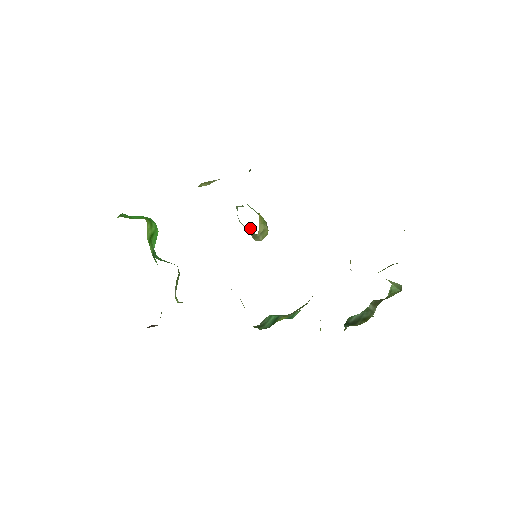
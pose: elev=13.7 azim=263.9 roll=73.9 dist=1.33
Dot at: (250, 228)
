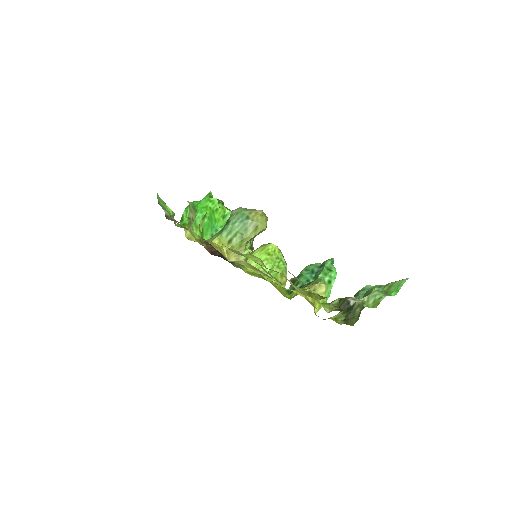
Dot at: occluded
